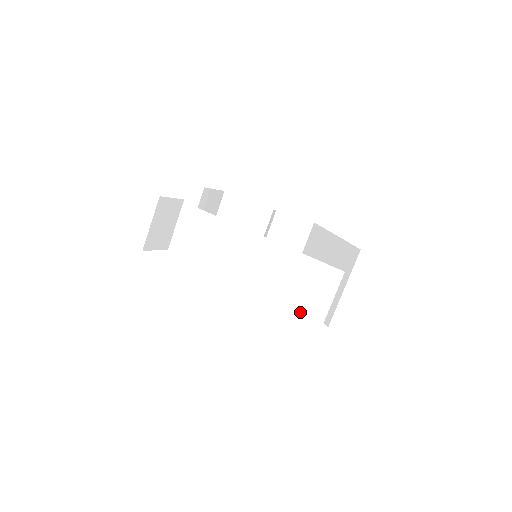
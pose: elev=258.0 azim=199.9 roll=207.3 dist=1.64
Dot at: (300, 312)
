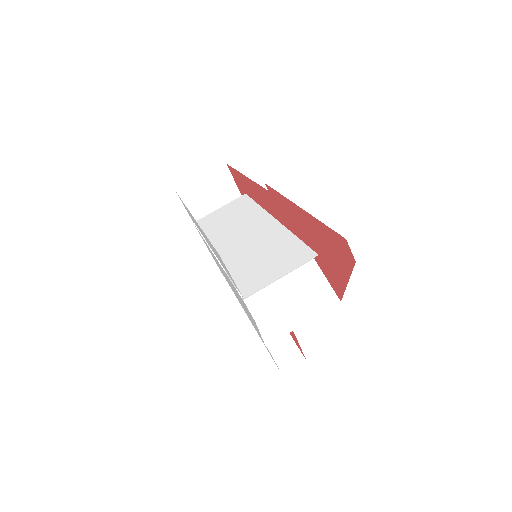
Dot at: (242, 278)
